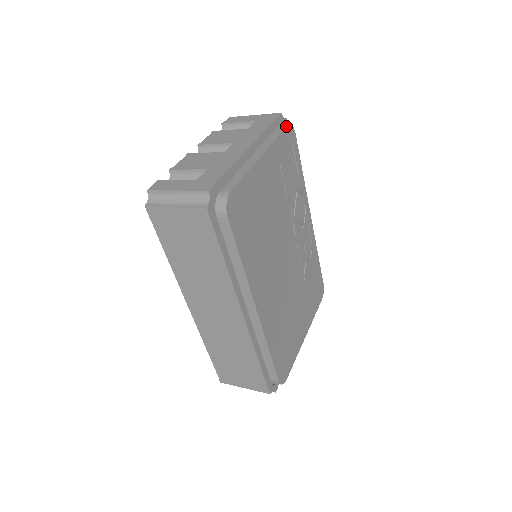
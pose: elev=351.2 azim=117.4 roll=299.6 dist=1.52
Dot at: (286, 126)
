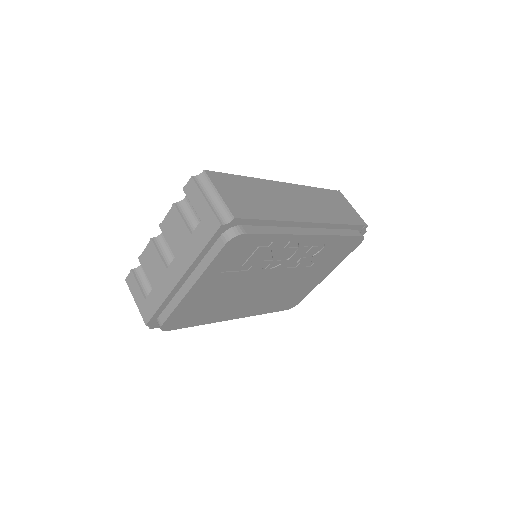
Dot at: (223, 246)
